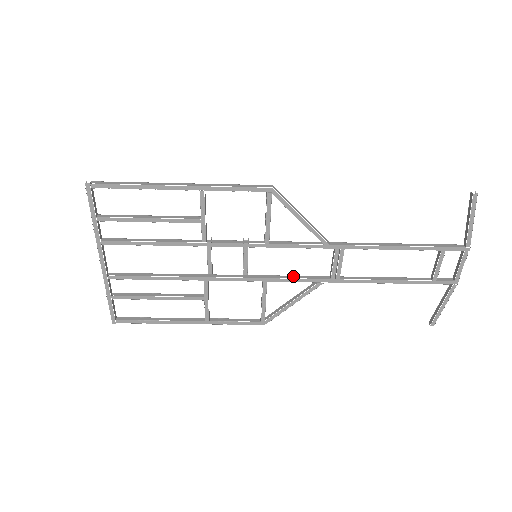
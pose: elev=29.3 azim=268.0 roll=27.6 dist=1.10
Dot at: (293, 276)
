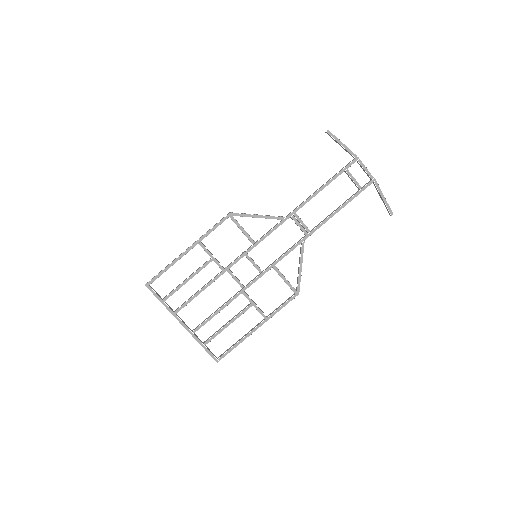
Dot at: (286, 251)
